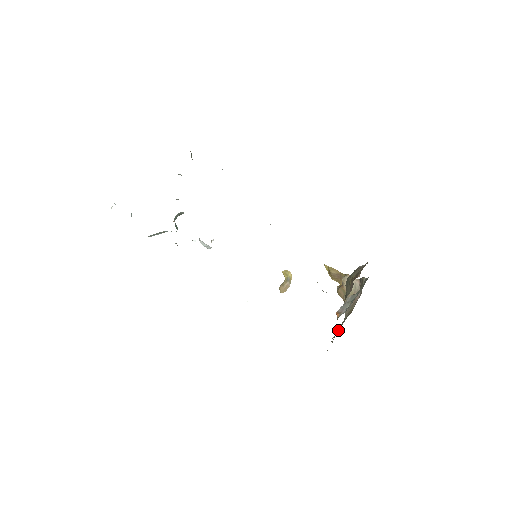
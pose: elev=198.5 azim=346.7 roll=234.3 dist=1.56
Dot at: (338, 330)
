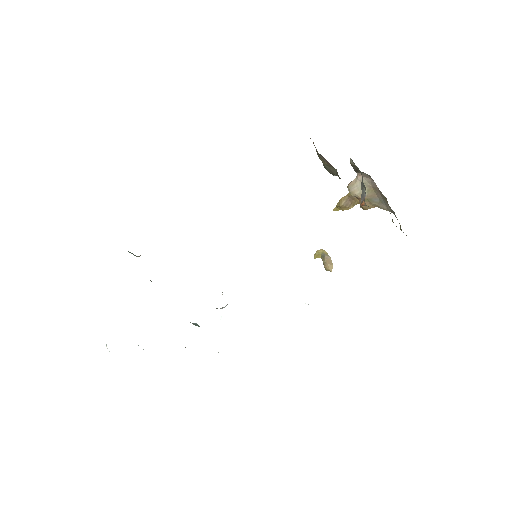
Dot at: occluded
